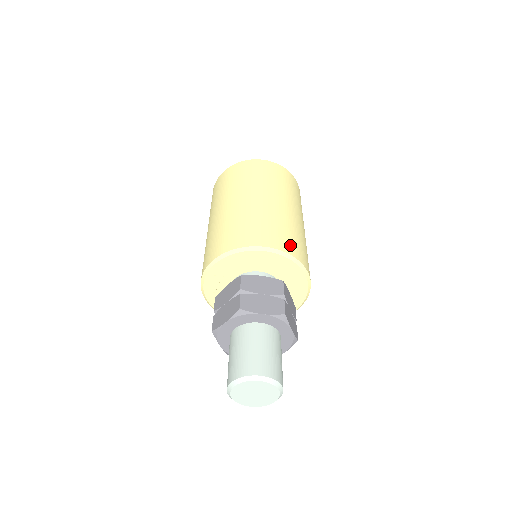
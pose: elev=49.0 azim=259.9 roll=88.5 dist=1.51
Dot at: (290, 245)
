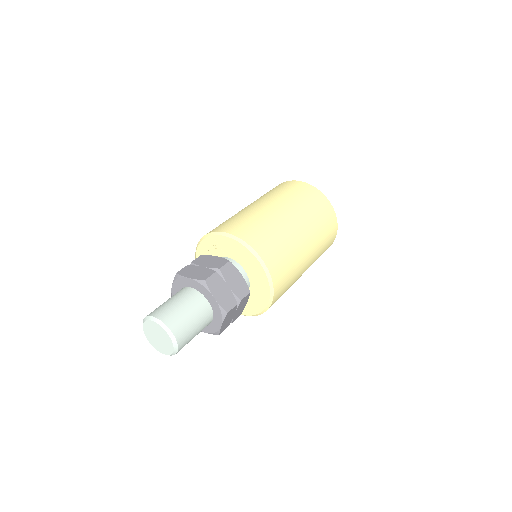
Dot at: (280, 275)
